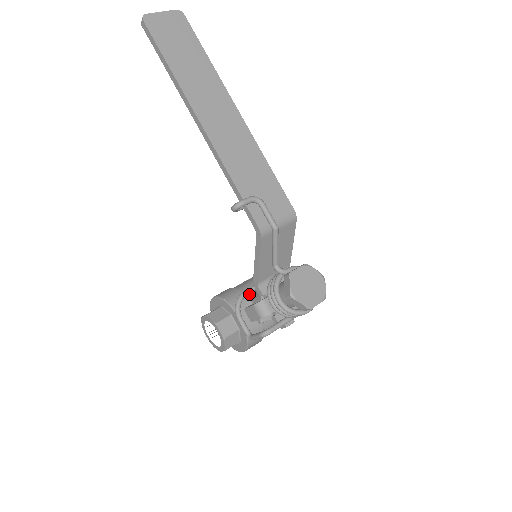
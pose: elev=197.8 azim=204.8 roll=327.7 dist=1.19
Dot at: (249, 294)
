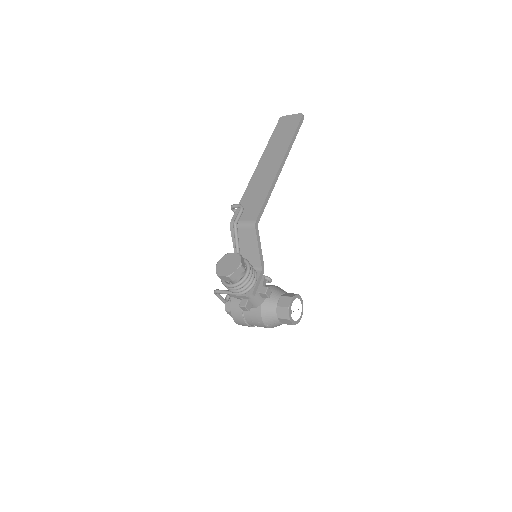
Dot at: occluded
